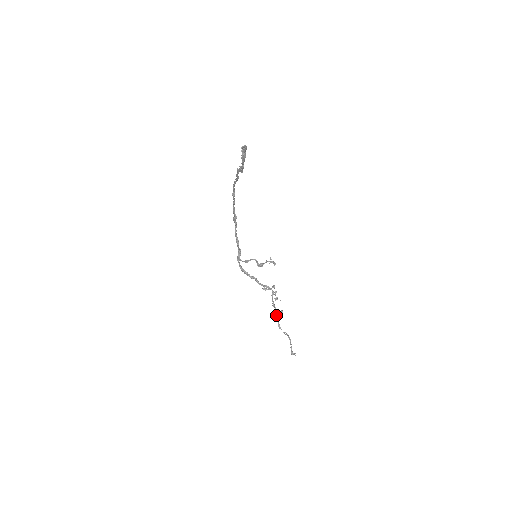
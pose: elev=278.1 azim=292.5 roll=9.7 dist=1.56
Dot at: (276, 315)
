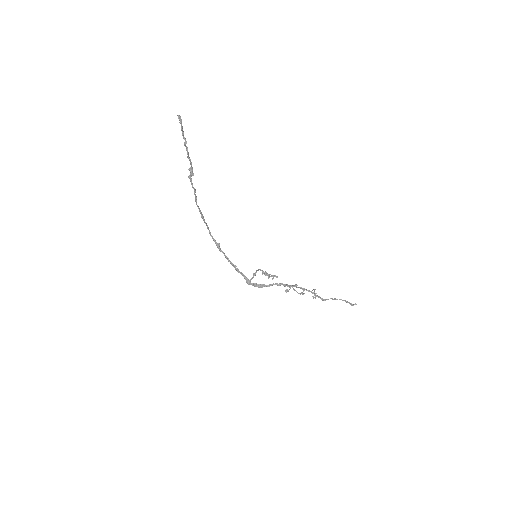
Dot at: occluded
